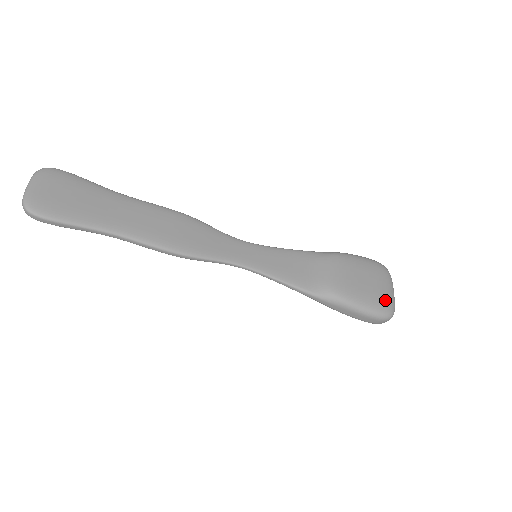
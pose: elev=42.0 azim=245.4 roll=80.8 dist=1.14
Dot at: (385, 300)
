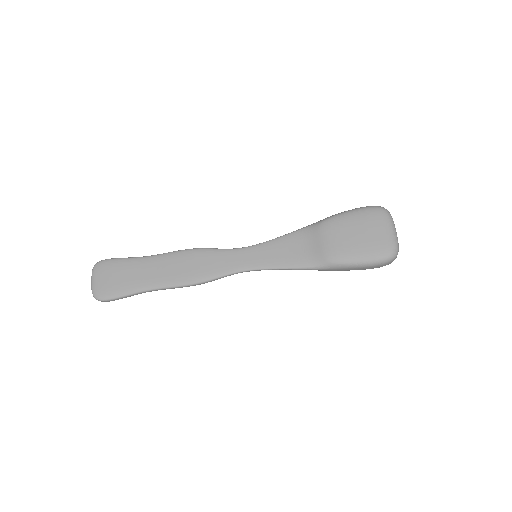
Dot at: (382, 245)
